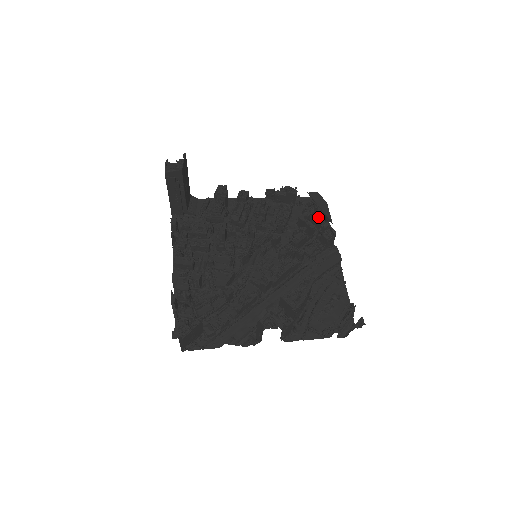
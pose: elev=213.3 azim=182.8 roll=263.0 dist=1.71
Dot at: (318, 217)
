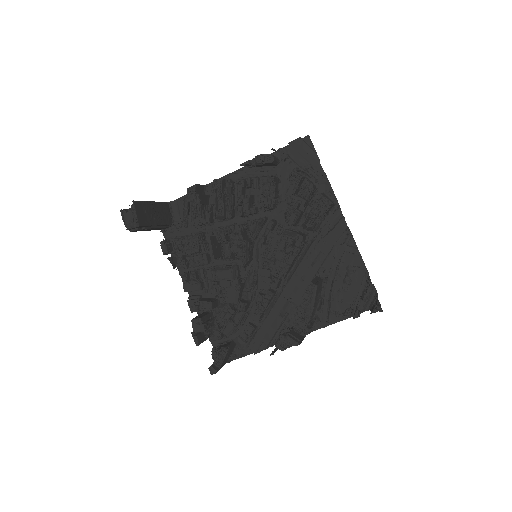
Dot at: (310, 169)
